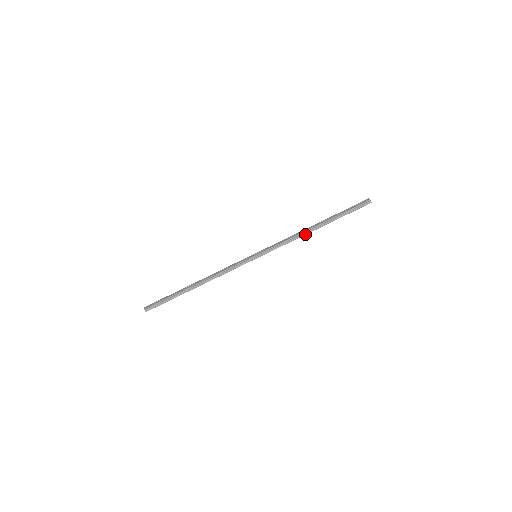
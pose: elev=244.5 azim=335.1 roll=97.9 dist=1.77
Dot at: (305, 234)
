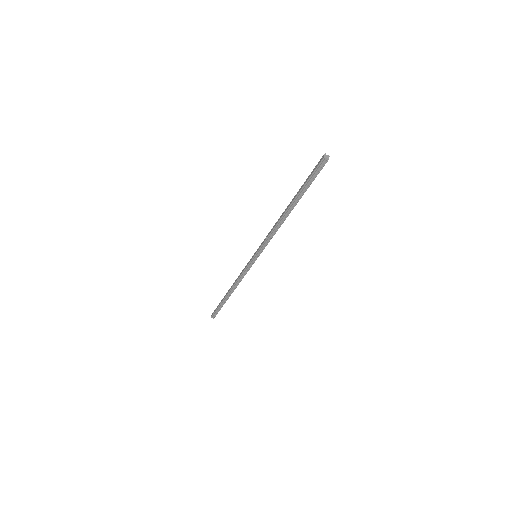
Dot at: (282, 223)
